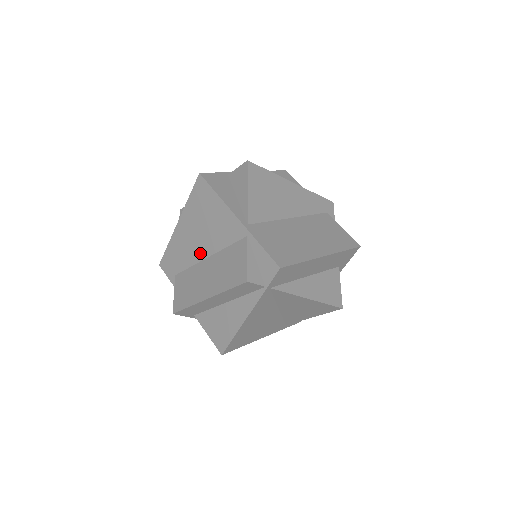
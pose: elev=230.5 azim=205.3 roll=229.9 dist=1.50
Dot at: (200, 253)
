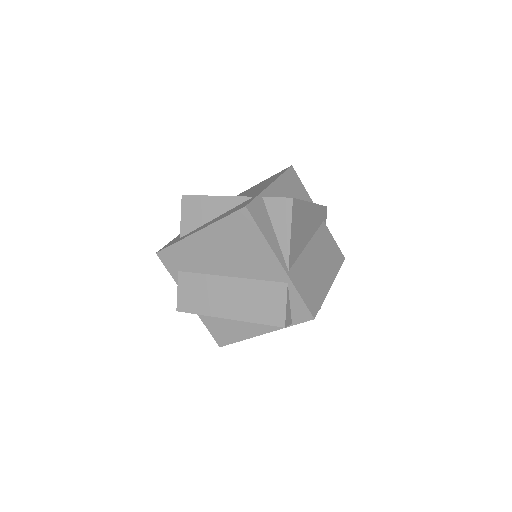
Dot at: (221, 269)
